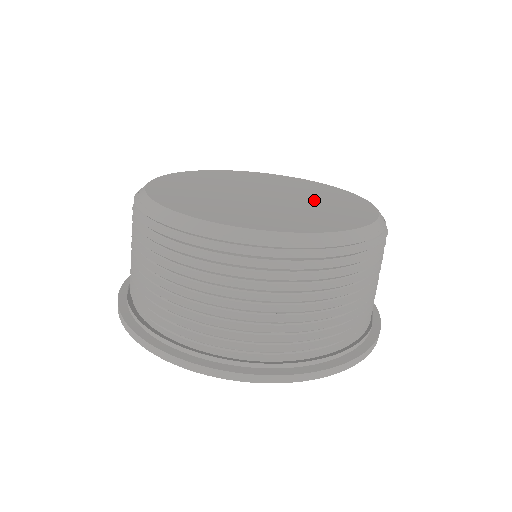
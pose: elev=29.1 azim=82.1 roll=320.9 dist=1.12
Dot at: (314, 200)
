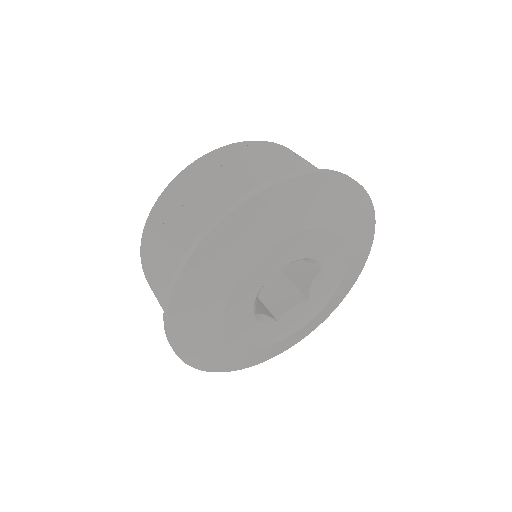
Dot at: occluded
